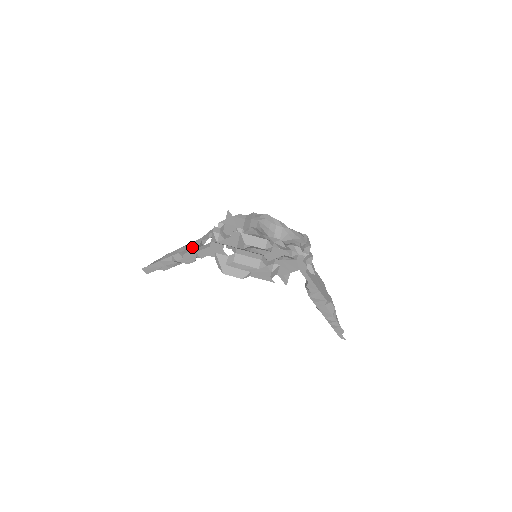
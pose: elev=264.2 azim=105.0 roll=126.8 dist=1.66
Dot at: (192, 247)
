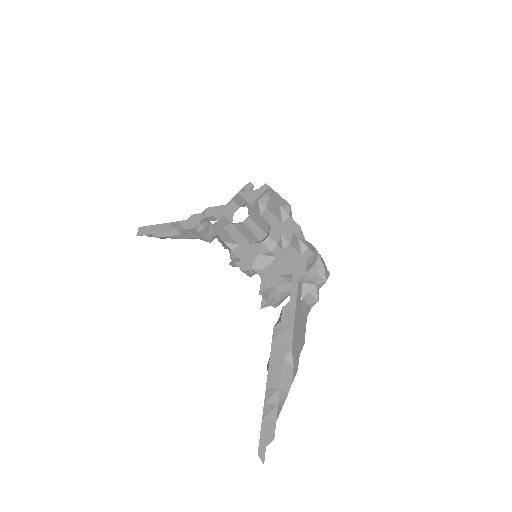
Dot at: occluded
